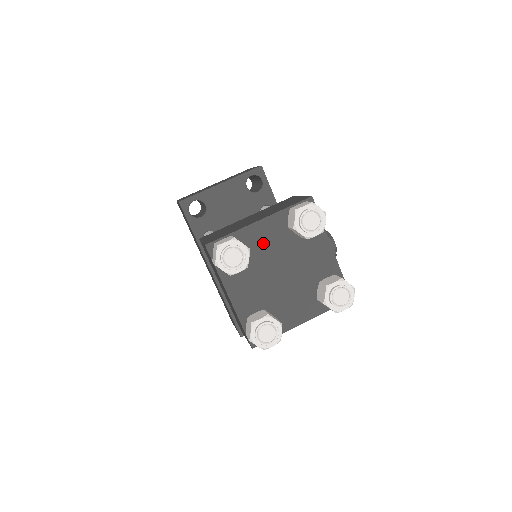
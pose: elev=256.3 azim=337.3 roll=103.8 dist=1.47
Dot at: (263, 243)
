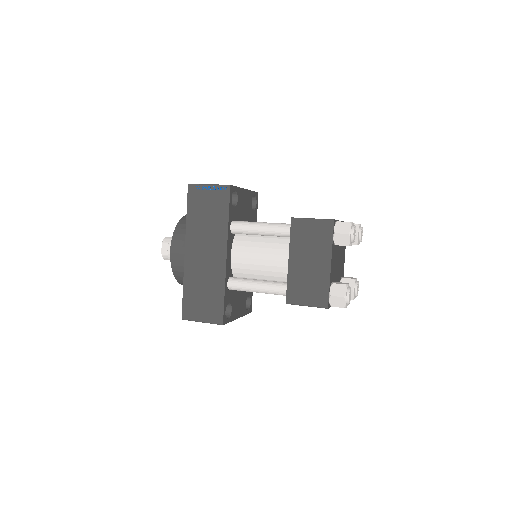
Dot at: occluded
